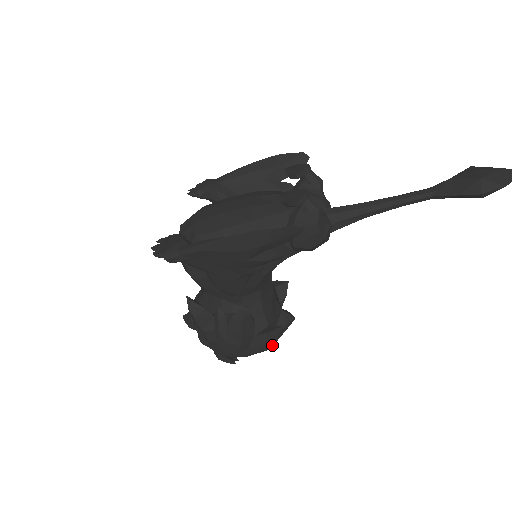
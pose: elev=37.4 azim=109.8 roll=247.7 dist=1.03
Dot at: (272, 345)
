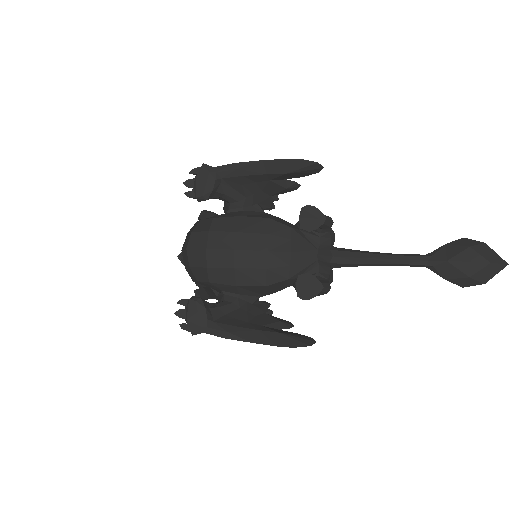
Dot at: occluded
